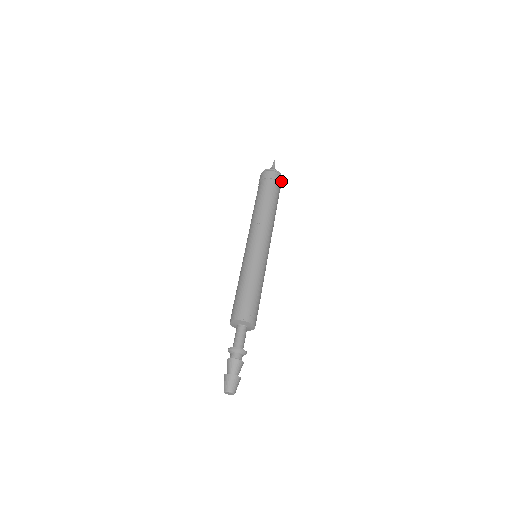
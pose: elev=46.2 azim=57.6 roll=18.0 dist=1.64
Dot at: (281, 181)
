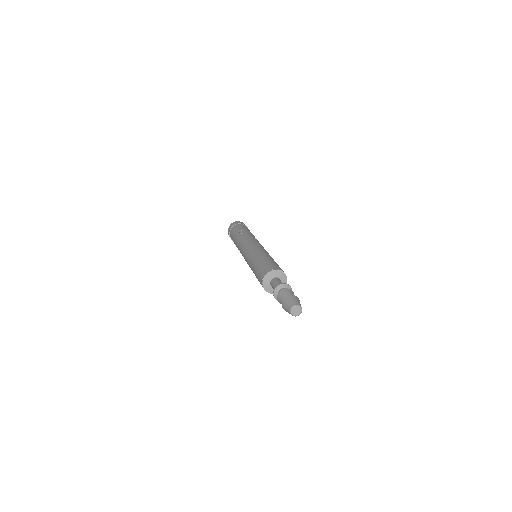
Dot at: occluded
